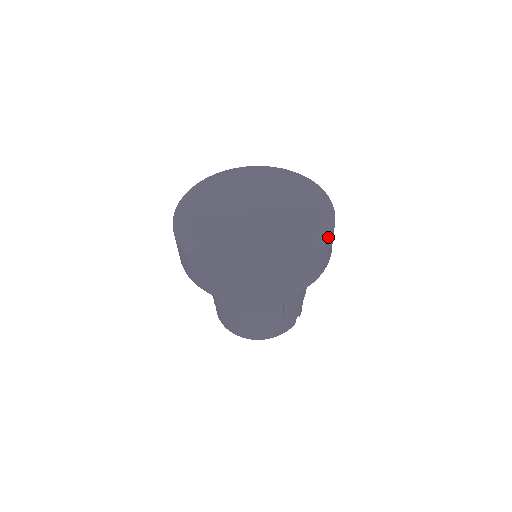
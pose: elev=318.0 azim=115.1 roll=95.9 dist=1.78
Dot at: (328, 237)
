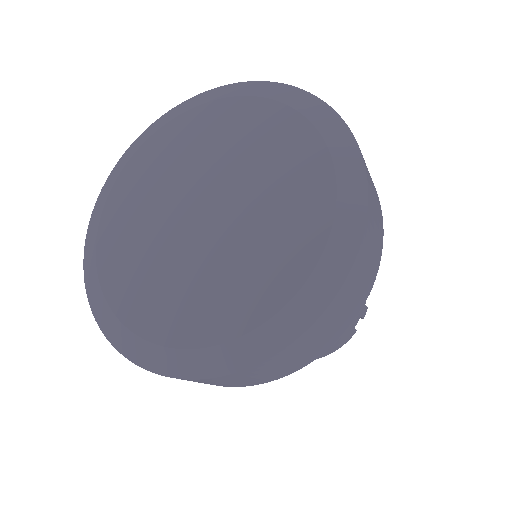
Dot at: (342, 275)
